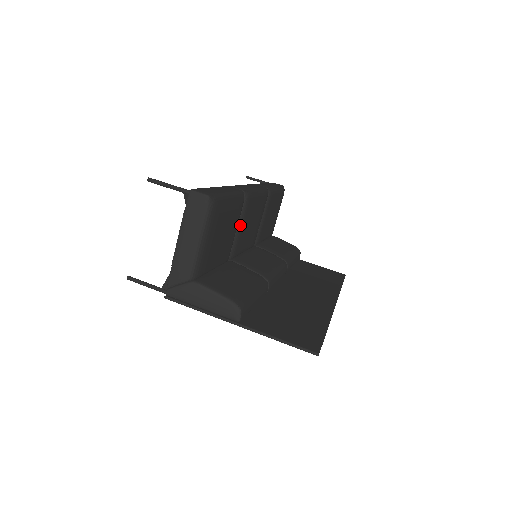
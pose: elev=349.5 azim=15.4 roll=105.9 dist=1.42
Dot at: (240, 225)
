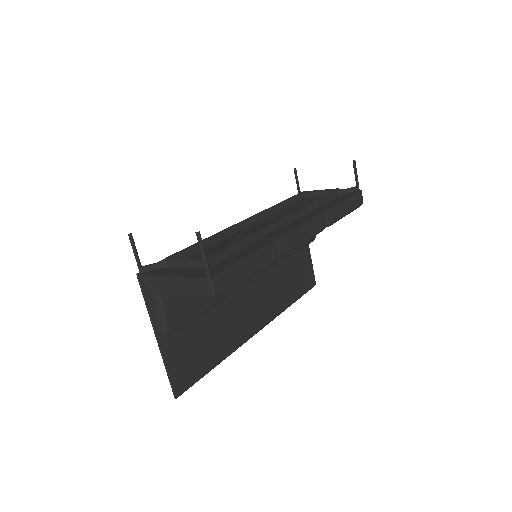
Dot at: occluded
